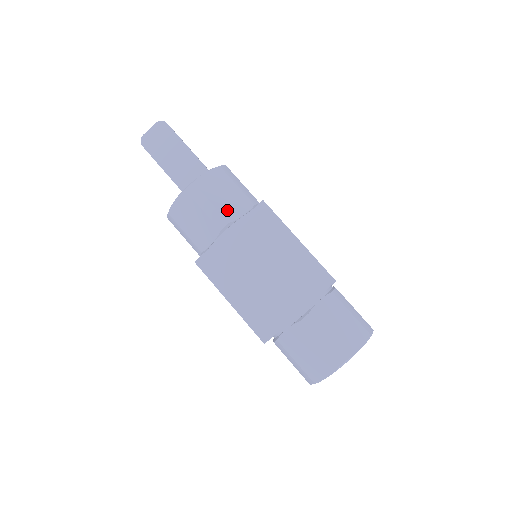
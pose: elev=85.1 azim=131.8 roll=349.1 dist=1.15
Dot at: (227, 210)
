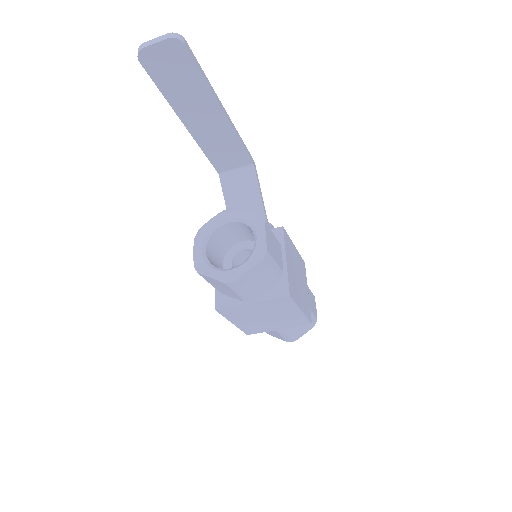
Dot at: (256, 292)
